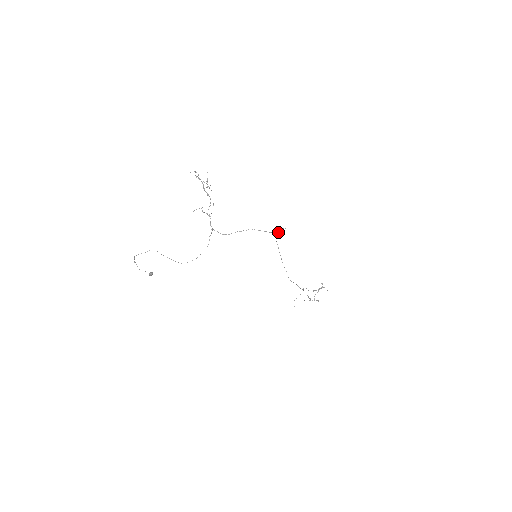
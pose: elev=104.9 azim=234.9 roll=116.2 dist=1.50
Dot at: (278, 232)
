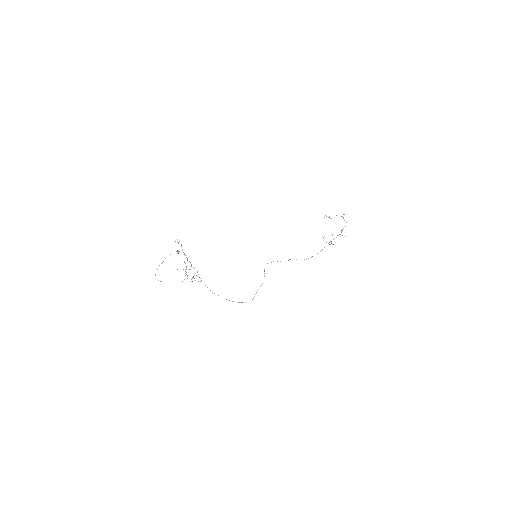
Dot at: occluded
